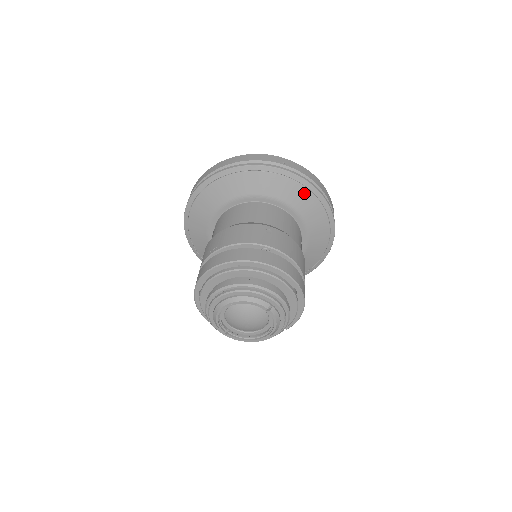
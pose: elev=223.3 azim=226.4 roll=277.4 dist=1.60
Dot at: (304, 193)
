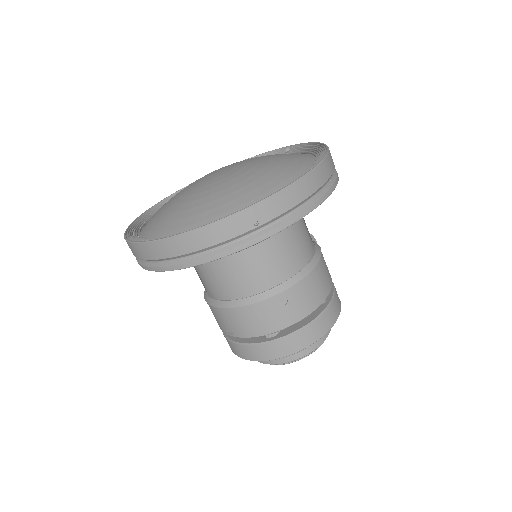
Dot at: occluded
